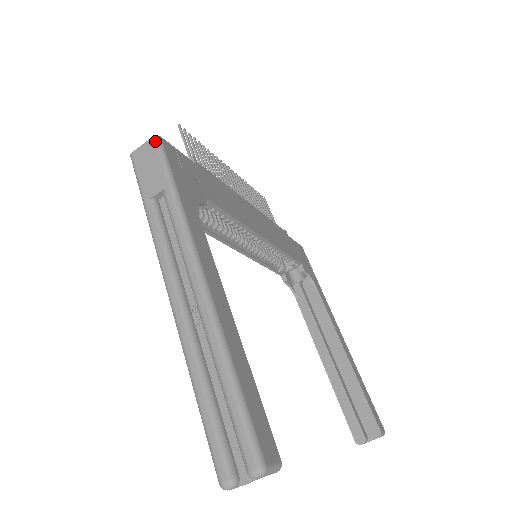
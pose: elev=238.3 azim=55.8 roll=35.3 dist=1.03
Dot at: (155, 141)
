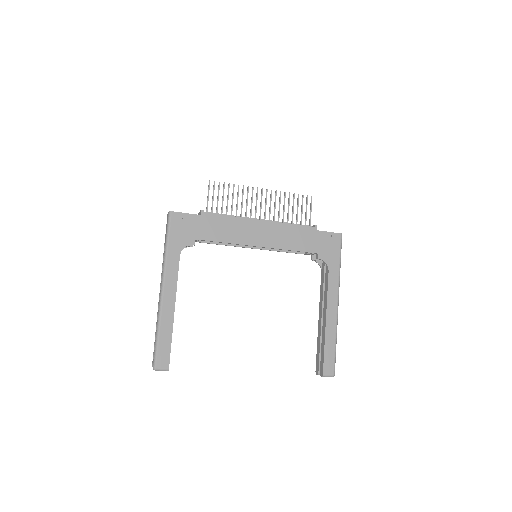
Dot at: (168, 214)
